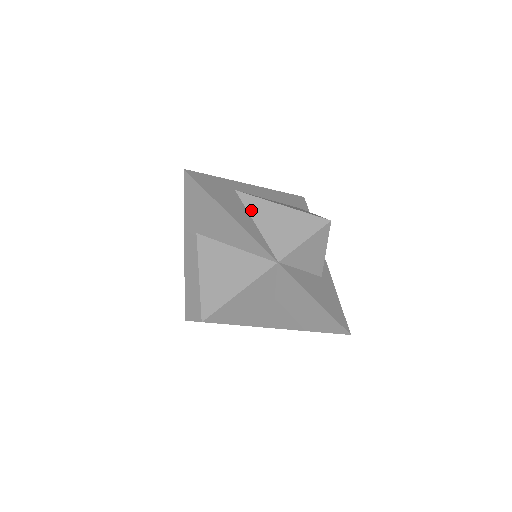
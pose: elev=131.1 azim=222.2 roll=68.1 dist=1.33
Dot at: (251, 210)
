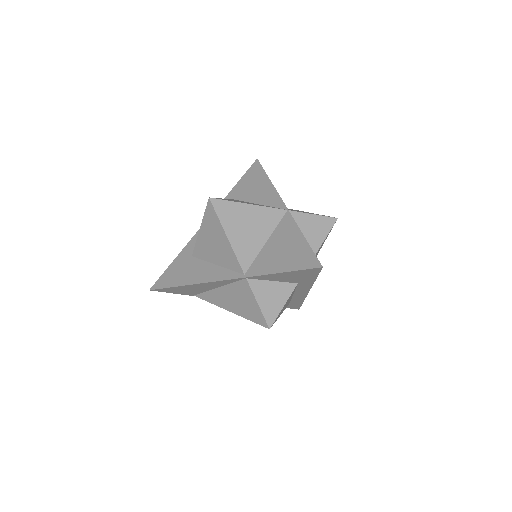
Dot at: occluded
